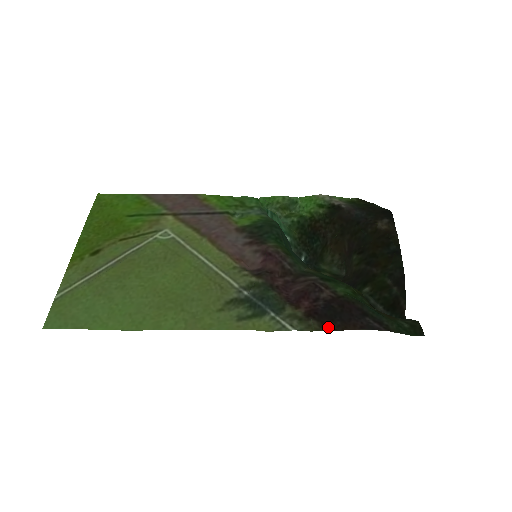
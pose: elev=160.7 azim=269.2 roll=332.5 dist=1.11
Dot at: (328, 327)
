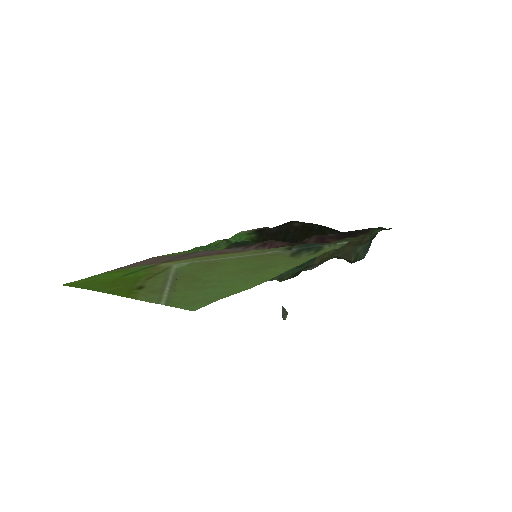
Dot at: (359, 236)
